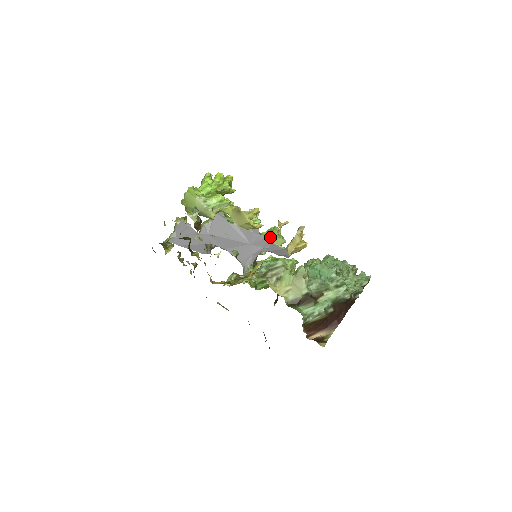
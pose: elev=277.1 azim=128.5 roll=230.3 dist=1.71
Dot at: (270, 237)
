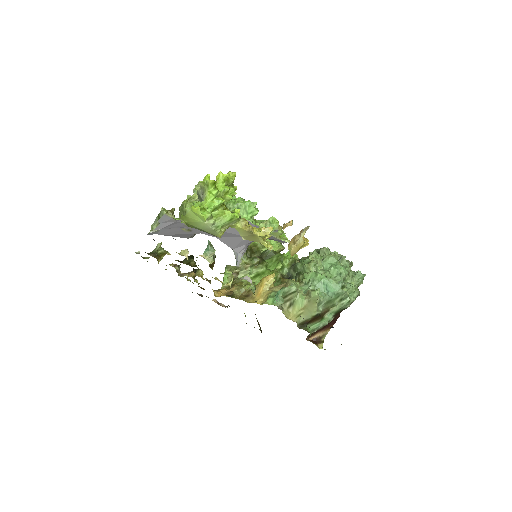
Dot at: occluded
